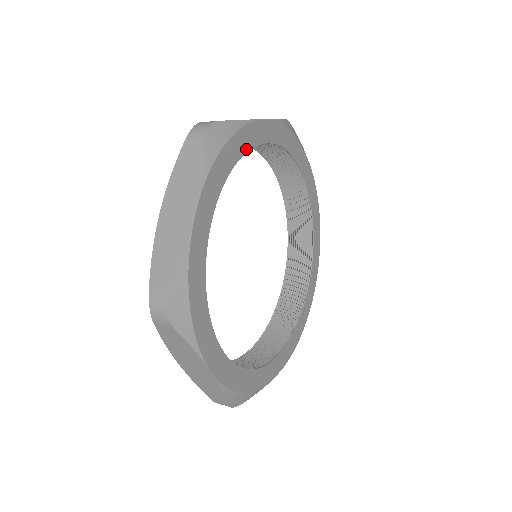
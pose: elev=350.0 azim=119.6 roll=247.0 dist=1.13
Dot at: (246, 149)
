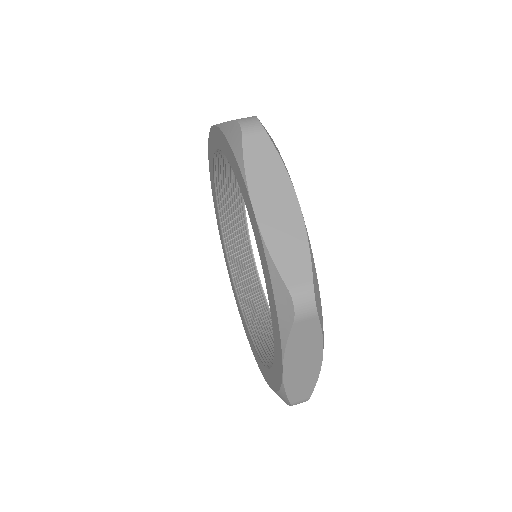
Dot at: occluded
